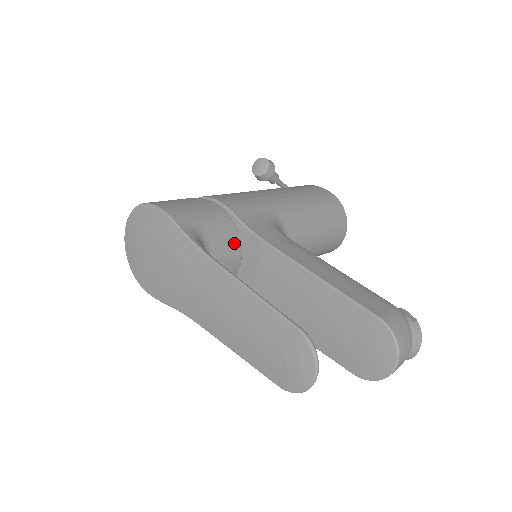
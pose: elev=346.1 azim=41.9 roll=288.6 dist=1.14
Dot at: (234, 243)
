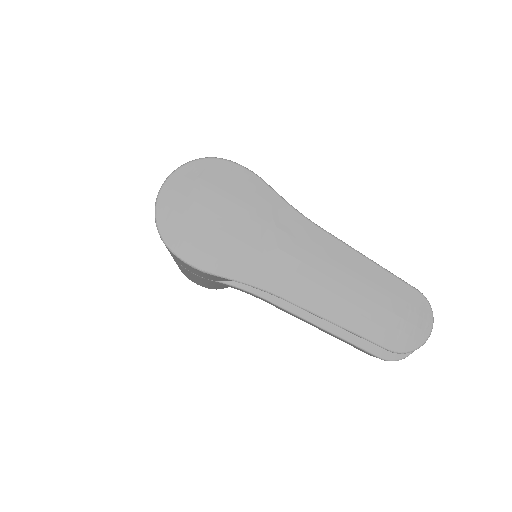
Dot at: occluded
